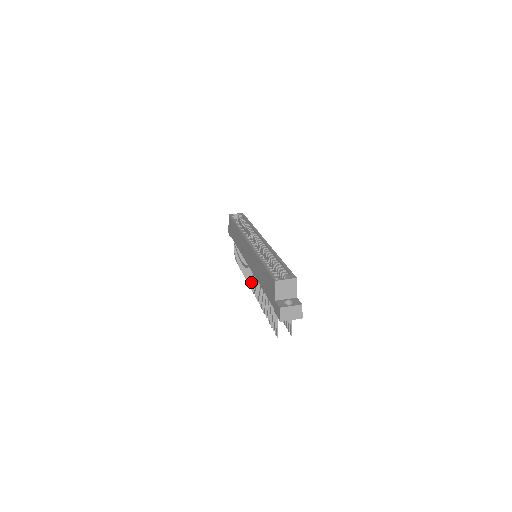
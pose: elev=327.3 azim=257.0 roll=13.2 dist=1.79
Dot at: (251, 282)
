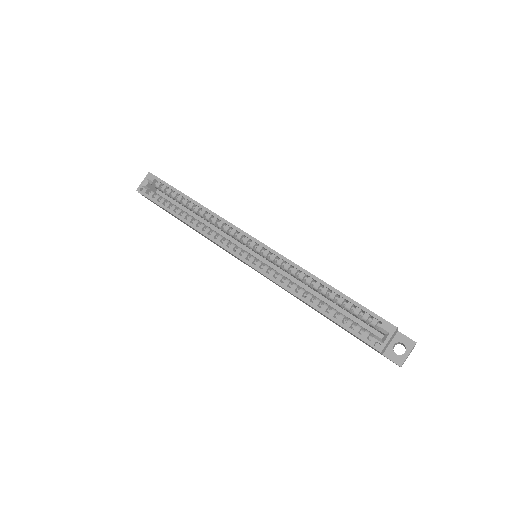
Dot at: occluded
